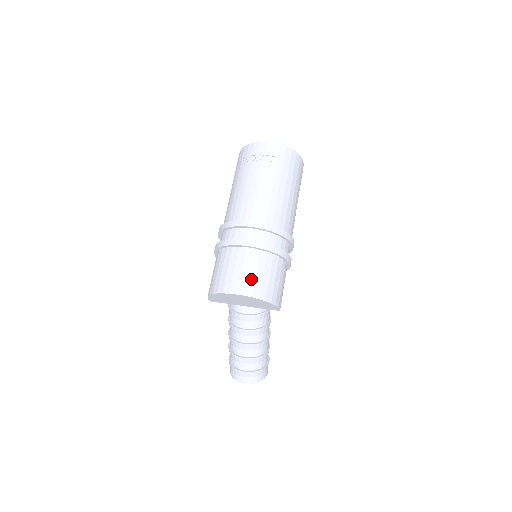
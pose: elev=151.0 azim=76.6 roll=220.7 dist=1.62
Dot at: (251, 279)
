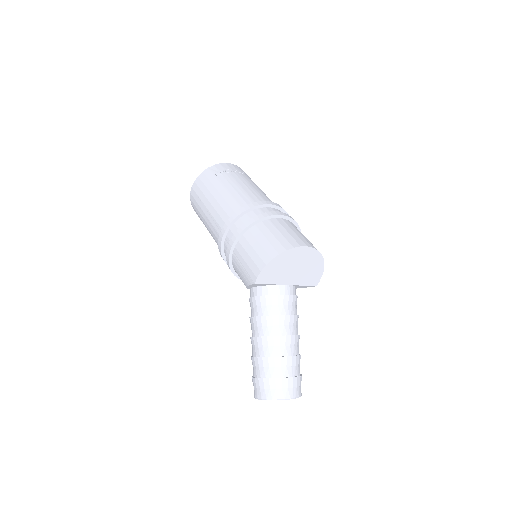
Dot at: (306, 238)
